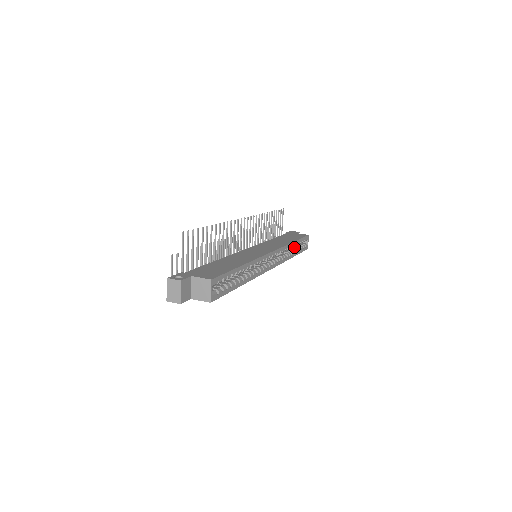
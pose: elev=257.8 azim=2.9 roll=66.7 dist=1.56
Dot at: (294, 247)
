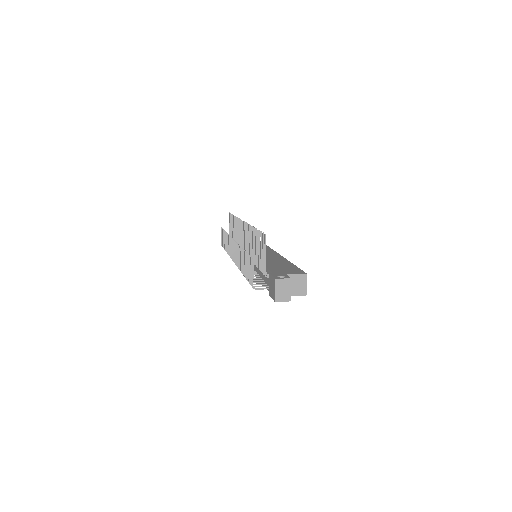
Dot at: occluded
